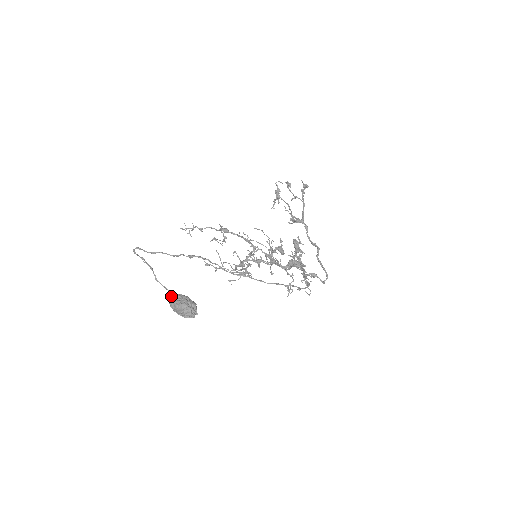
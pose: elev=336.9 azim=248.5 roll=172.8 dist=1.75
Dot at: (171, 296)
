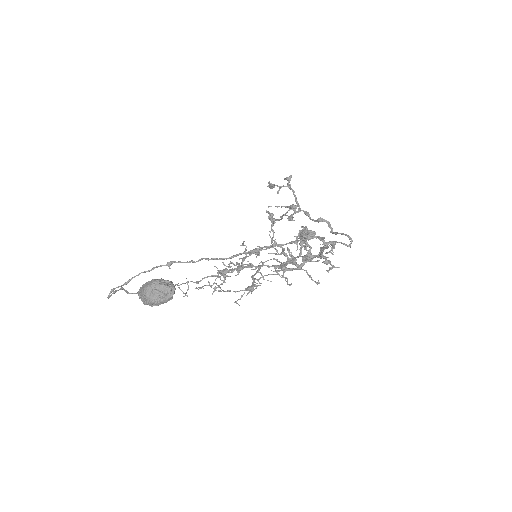
Dot at: (140, 287)
